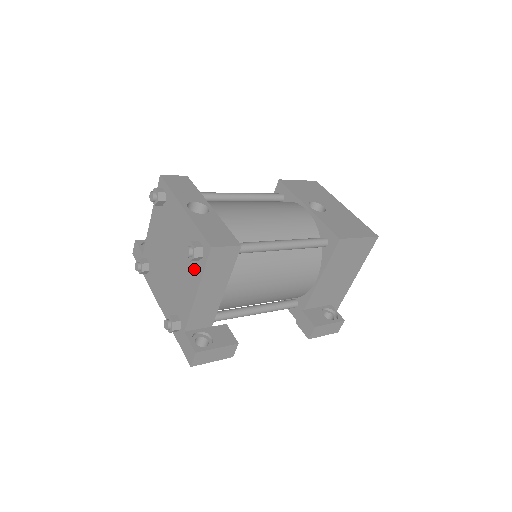
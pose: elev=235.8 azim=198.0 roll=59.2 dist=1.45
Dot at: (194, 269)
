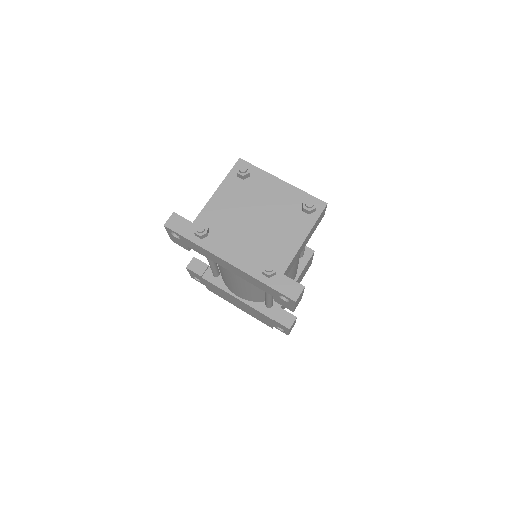
Dot at: (302, 221)
